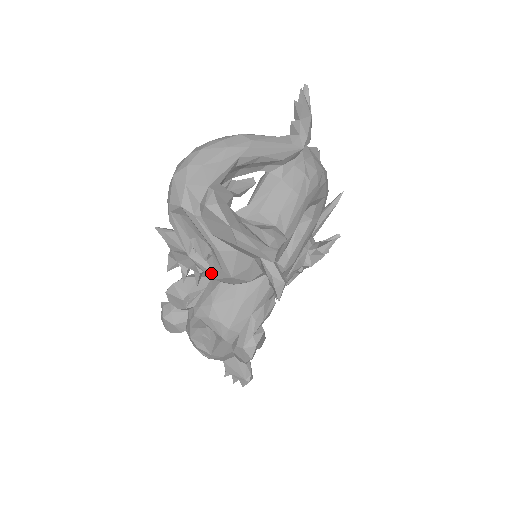
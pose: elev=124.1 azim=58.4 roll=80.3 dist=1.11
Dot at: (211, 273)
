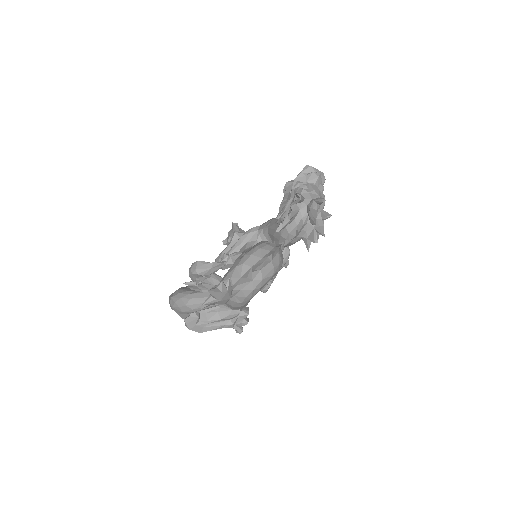
Dot at: occluded
